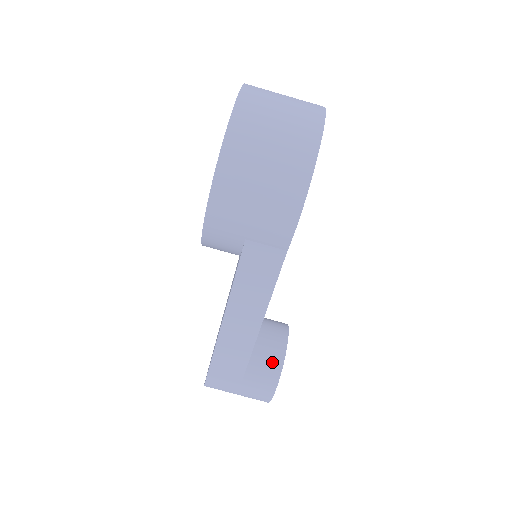
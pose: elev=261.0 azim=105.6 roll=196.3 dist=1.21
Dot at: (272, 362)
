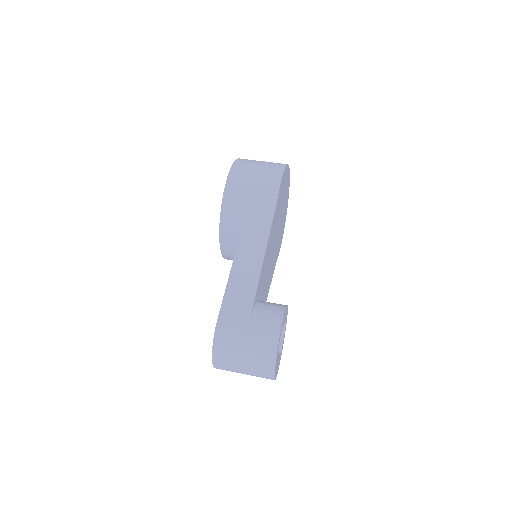
Dot at: (276, 307)
